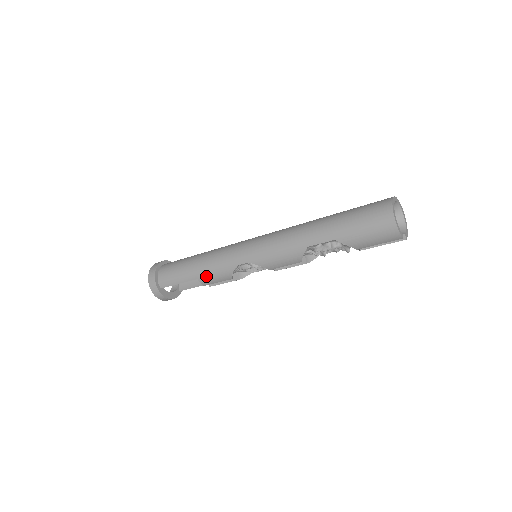
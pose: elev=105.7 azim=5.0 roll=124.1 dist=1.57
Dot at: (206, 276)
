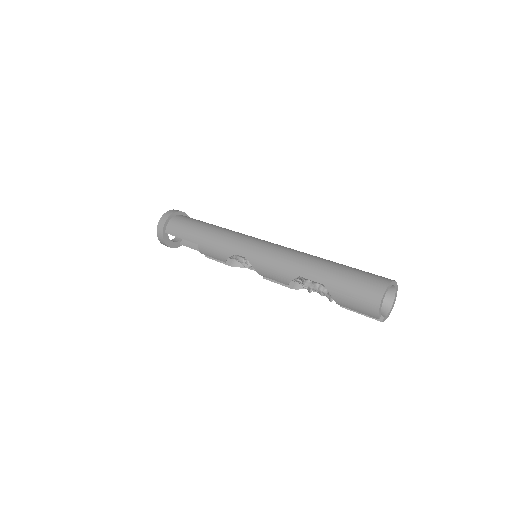
Dot at: (206, 246)
